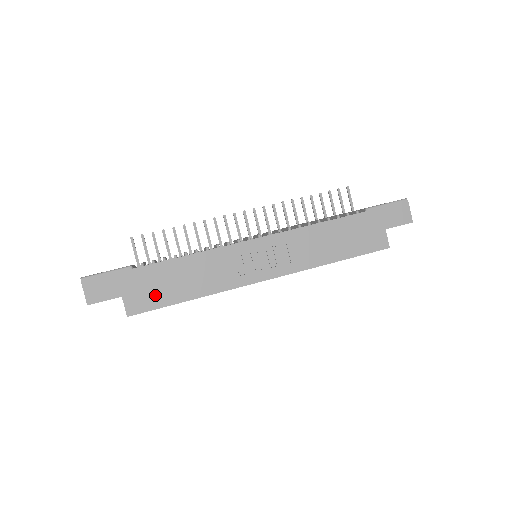
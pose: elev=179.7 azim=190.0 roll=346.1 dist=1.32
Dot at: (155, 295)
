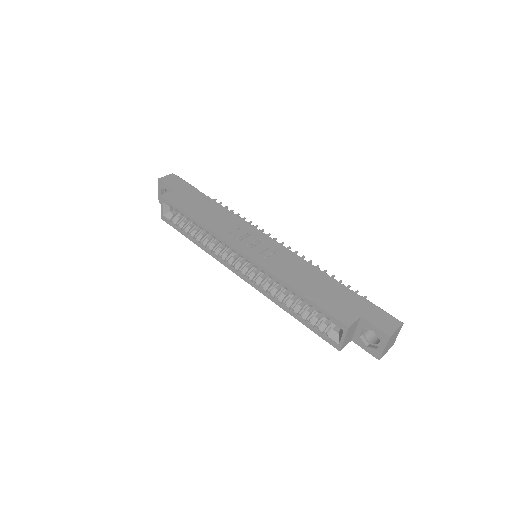
Dot at: (186, 202)
